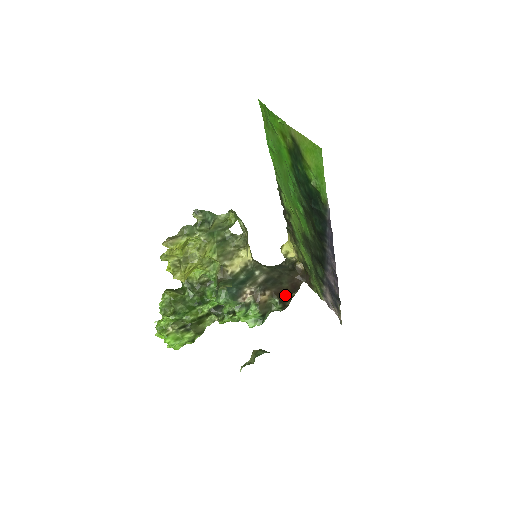
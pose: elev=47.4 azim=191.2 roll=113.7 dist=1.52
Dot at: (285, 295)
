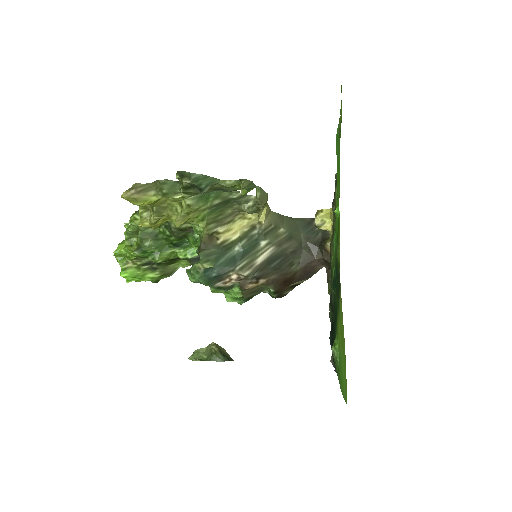
Dot at: (288, 282)
